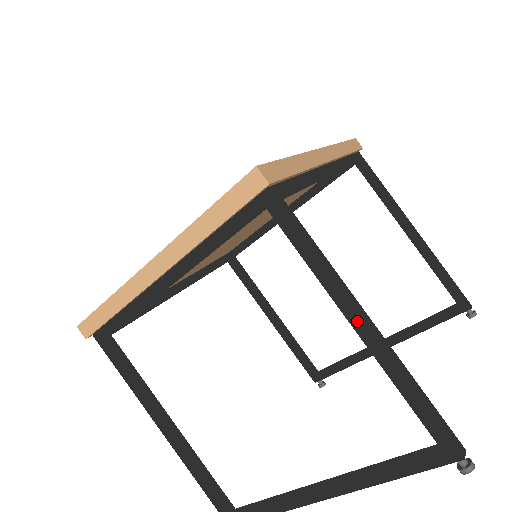
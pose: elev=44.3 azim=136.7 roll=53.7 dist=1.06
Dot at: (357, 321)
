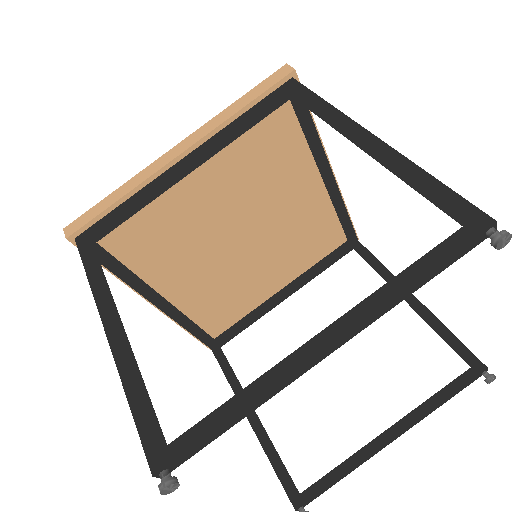
Dot at: (364, 134)
